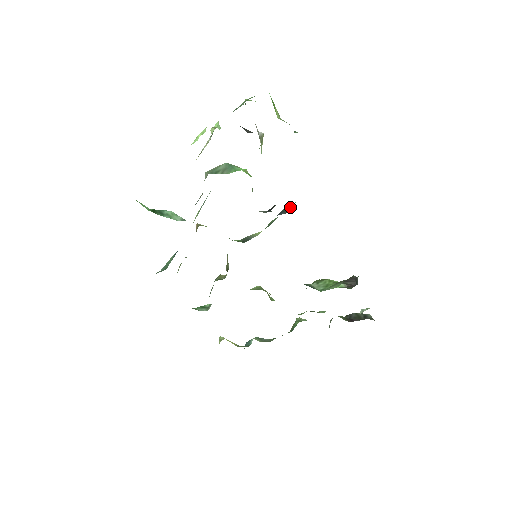
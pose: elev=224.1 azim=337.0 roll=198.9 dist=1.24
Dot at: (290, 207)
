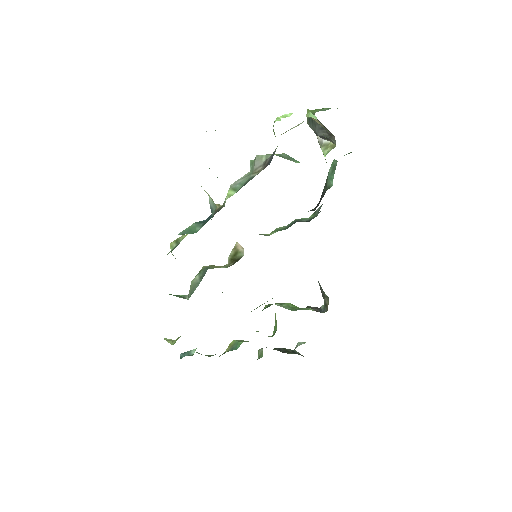
Dot at: (307, 219)
